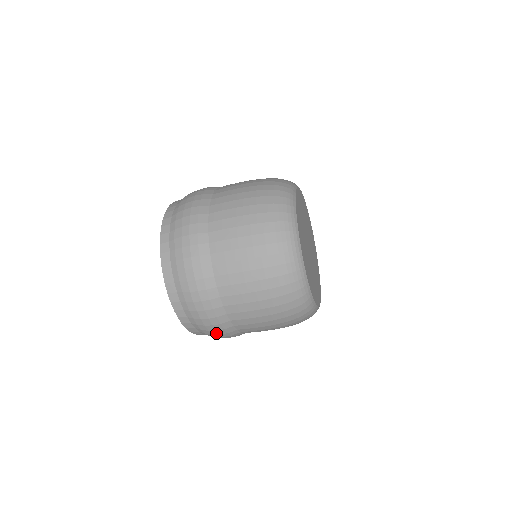
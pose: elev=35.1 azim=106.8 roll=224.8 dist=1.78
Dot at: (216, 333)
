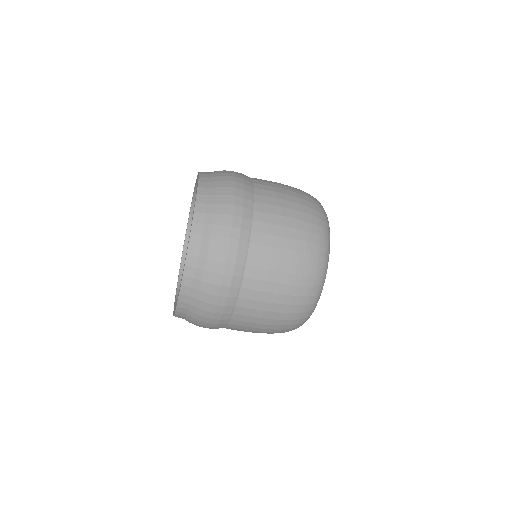
Dot at: (204, 326)
